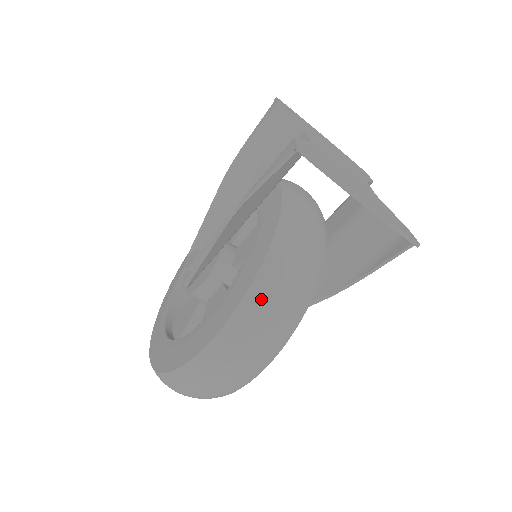
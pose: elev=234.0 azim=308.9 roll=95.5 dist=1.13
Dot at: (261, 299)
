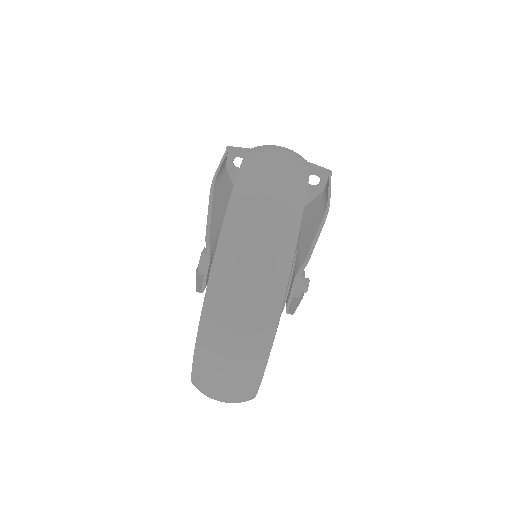
Dot at: occluded
